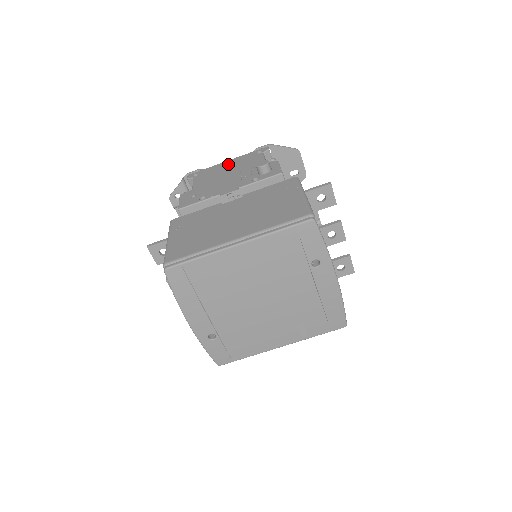
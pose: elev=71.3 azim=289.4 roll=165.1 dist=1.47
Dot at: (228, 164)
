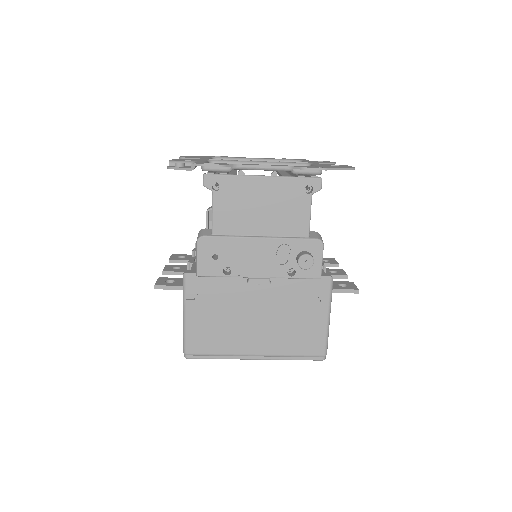
Dot at: (263, 192)
